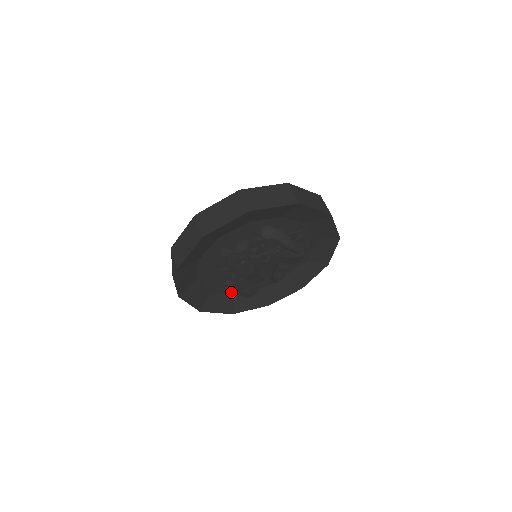
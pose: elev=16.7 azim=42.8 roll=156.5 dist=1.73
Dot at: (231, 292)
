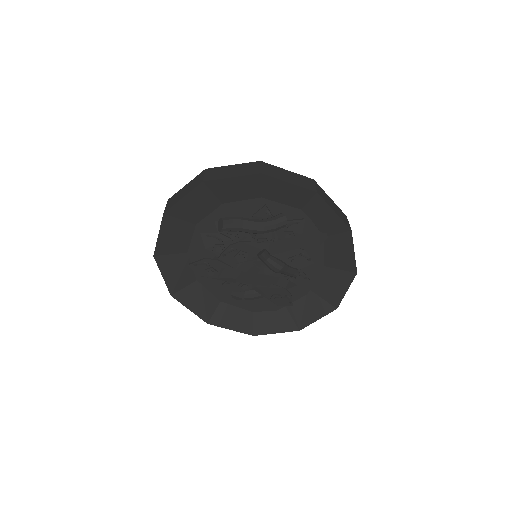
Dot at: (279, 306)
